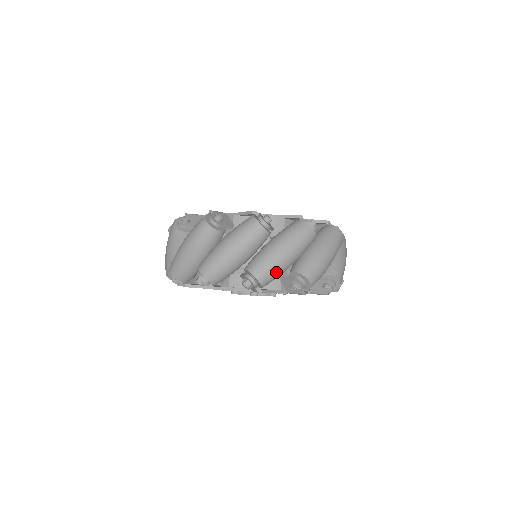
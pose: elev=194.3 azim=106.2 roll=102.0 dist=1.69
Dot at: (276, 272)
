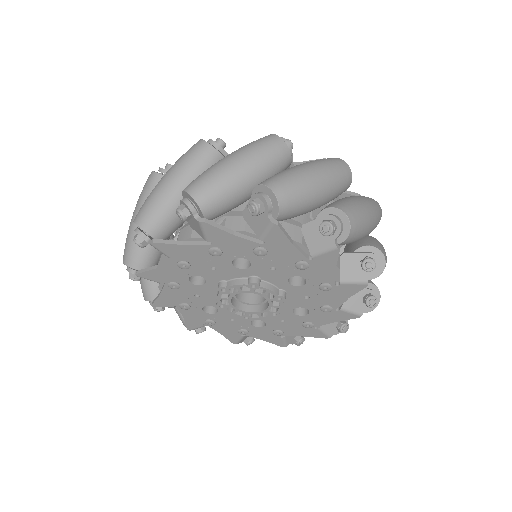
Dot at: (301, 193)
